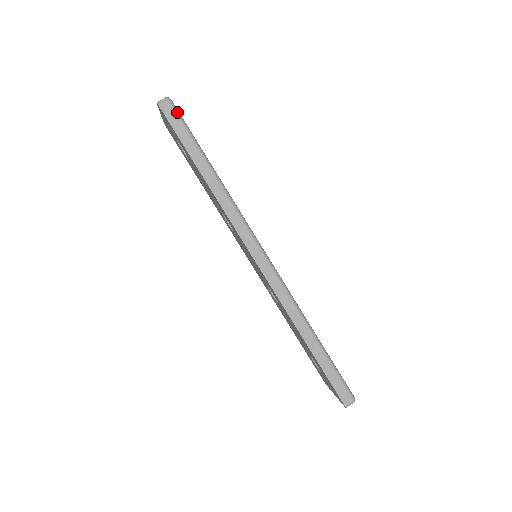
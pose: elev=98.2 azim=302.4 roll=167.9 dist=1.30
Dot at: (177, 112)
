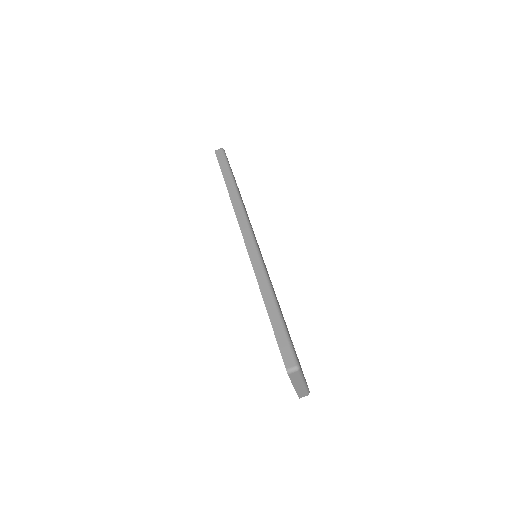
Dot at: (225, 155)
